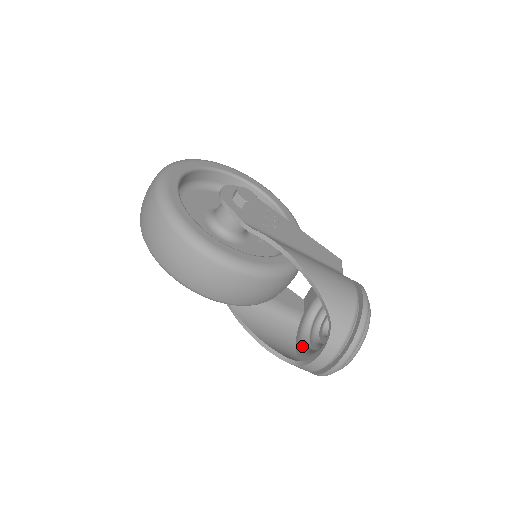
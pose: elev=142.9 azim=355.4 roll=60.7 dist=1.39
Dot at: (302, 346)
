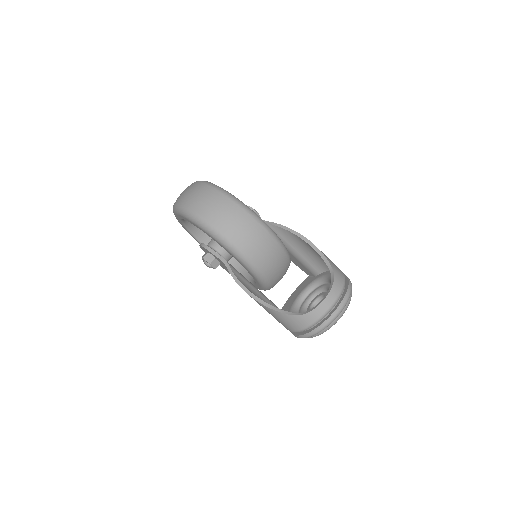
Dot at: occluded
